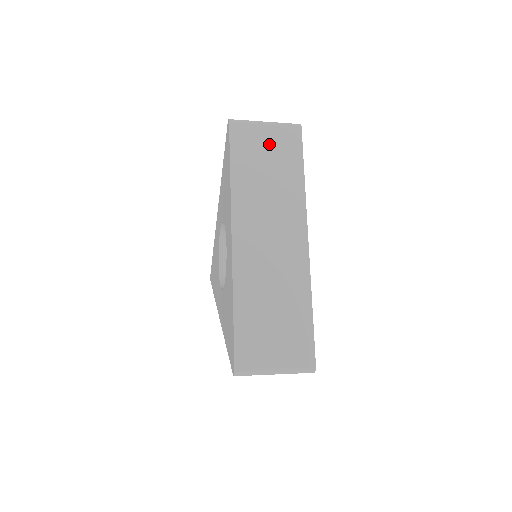
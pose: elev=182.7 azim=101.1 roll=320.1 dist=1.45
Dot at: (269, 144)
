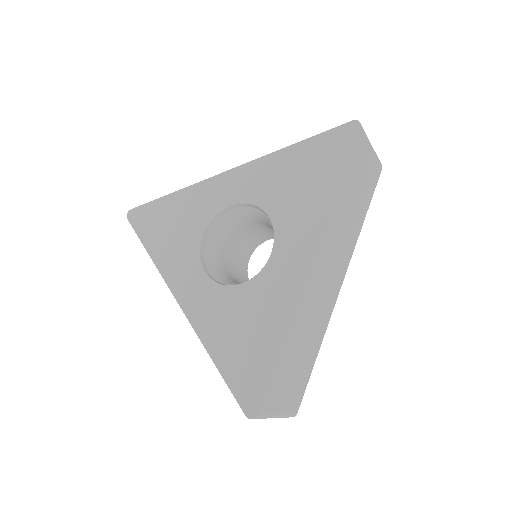
Dot at: (365, 173)
